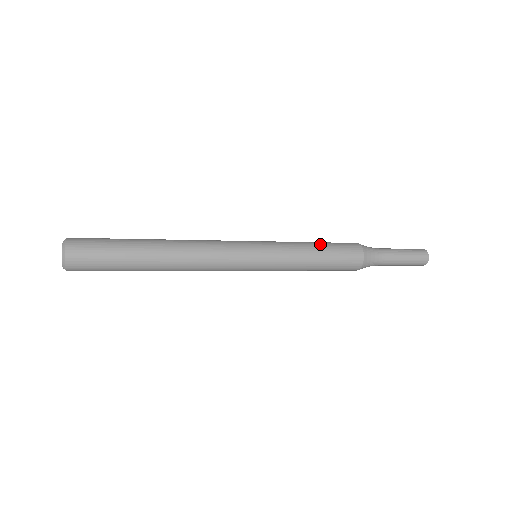
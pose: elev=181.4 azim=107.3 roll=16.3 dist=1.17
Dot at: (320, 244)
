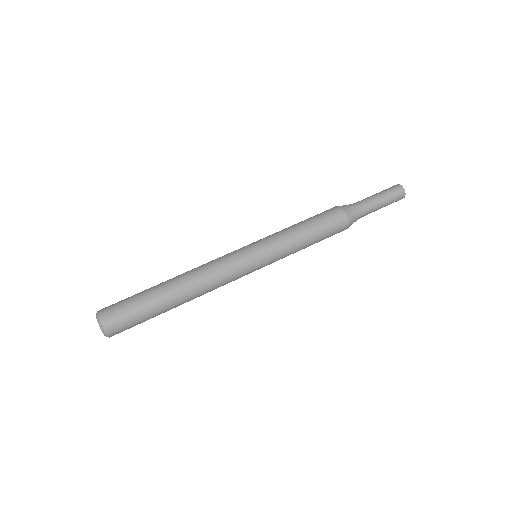
Dot at: (314, 239)
